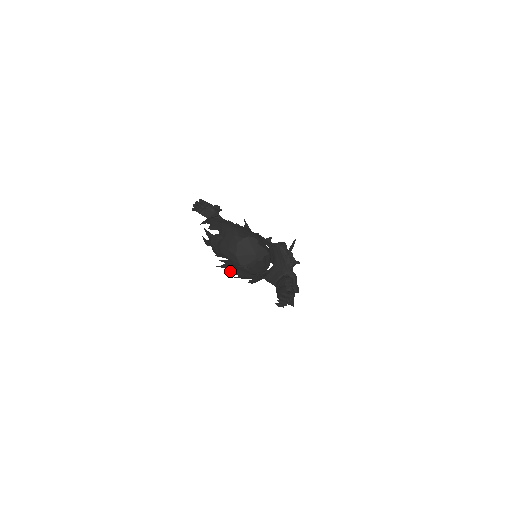
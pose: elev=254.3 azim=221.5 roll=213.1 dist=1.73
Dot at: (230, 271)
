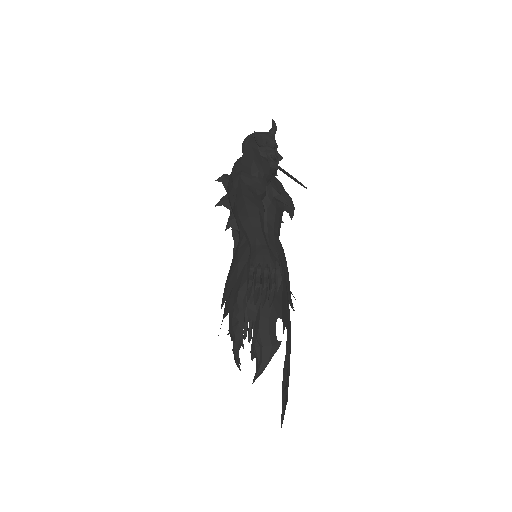
Dot at: occluded
